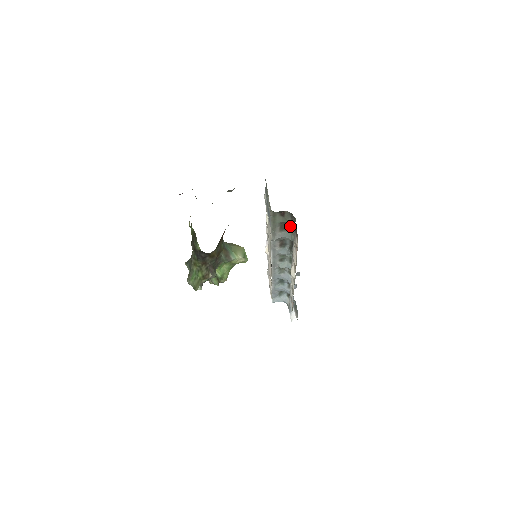
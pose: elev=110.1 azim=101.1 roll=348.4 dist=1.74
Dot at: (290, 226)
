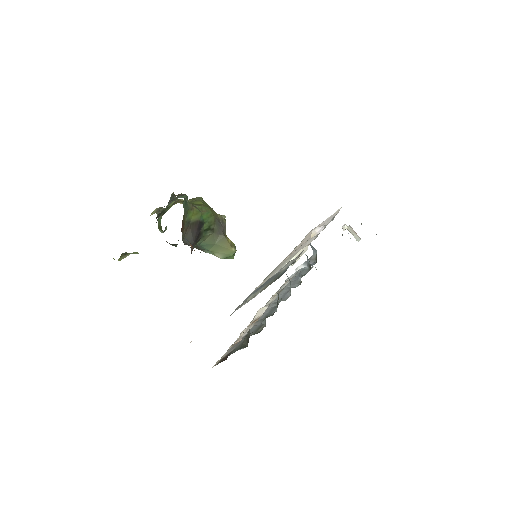
Dot at: occluded
